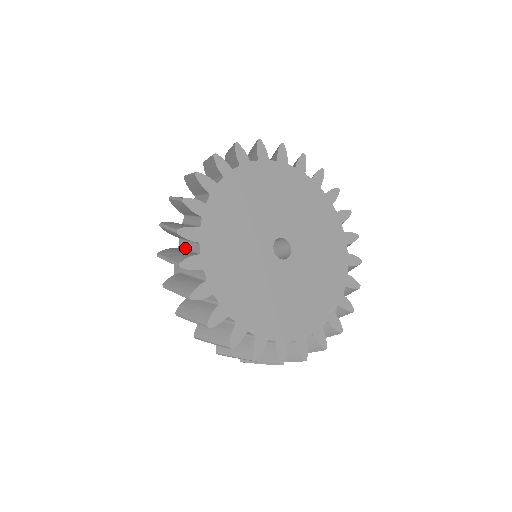
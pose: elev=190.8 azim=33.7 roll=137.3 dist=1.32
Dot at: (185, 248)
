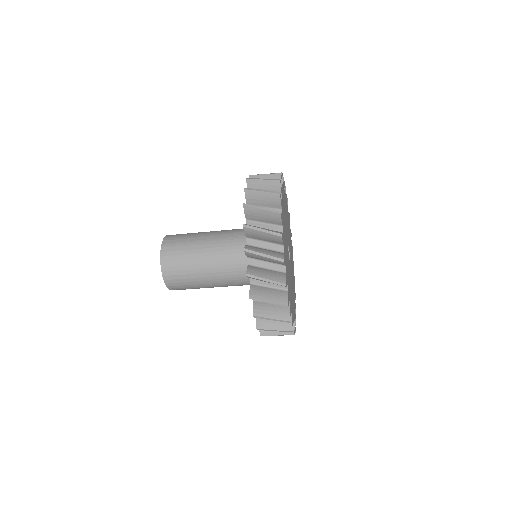
Dot at: (261, 266)
